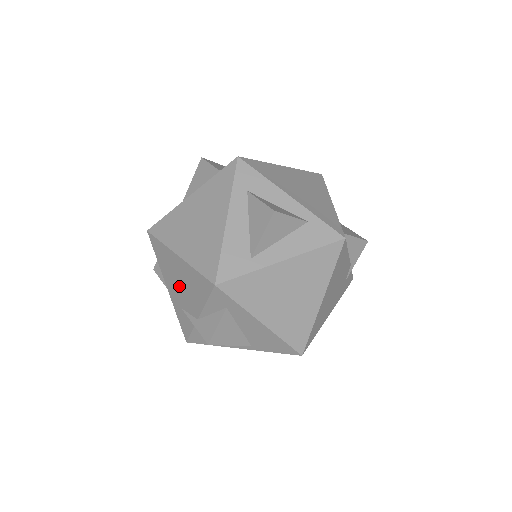
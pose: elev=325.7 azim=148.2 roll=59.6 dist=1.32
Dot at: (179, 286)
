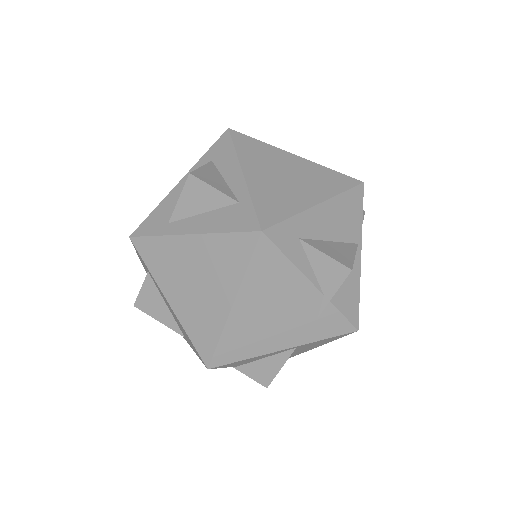
Dot at: occluded
